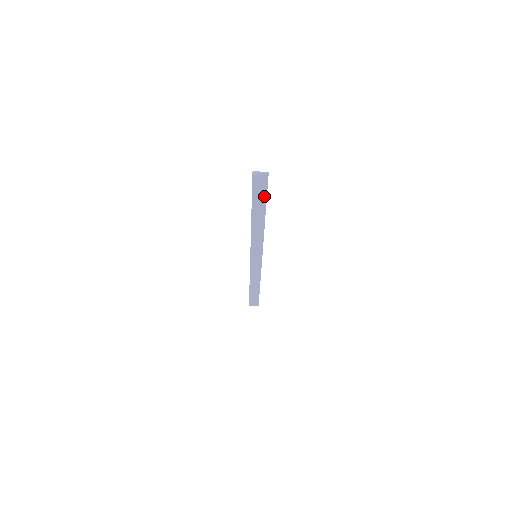
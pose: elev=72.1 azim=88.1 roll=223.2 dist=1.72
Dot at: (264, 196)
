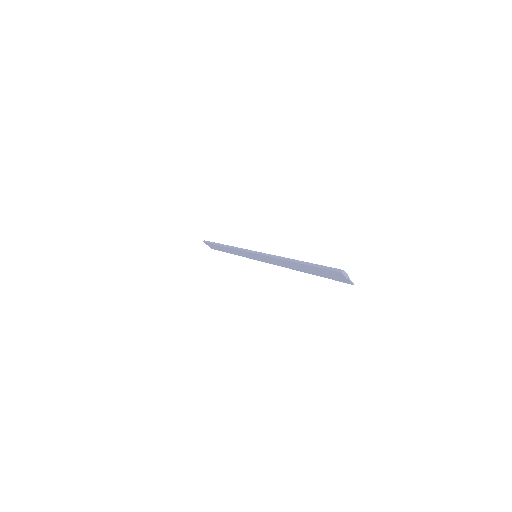
Dot at: (325, 275)
